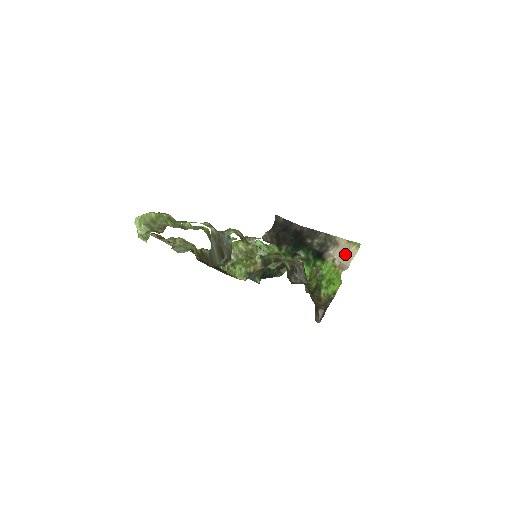
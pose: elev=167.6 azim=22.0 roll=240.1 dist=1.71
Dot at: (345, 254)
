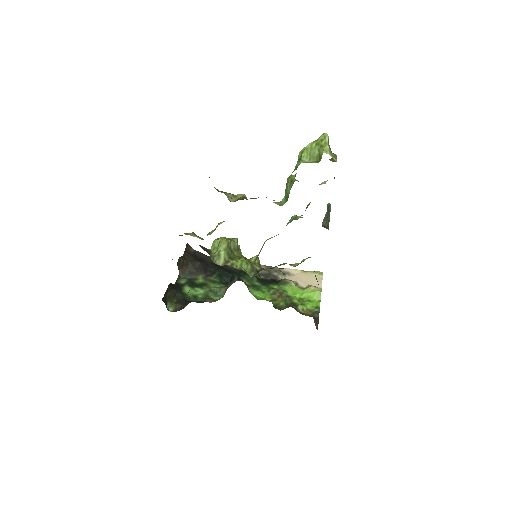
Dot at: (309, 279)
